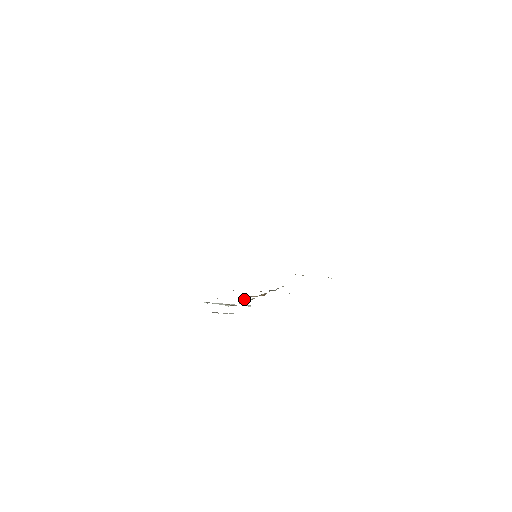
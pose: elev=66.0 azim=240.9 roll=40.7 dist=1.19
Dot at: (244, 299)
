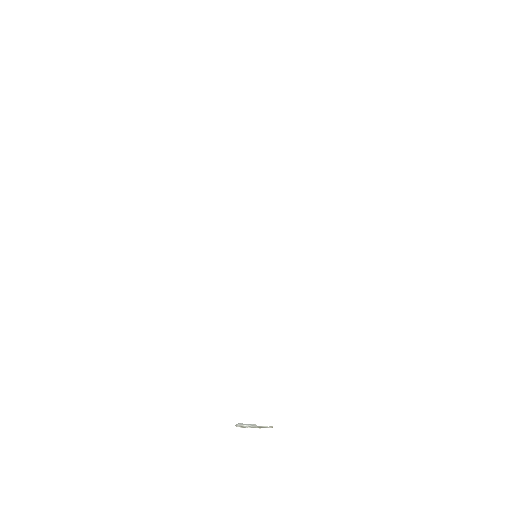
Dot at: occluded
